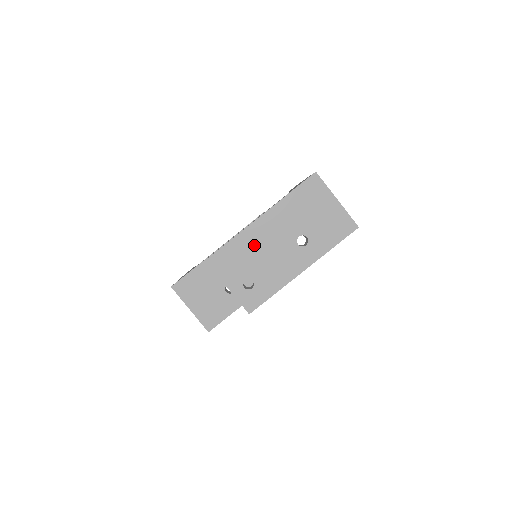
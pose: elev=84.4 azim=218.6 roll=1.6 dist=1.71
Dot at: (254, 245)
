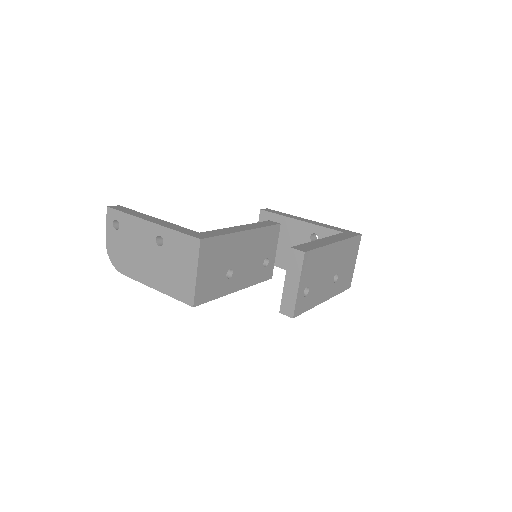
Dot at: (324, 262)
